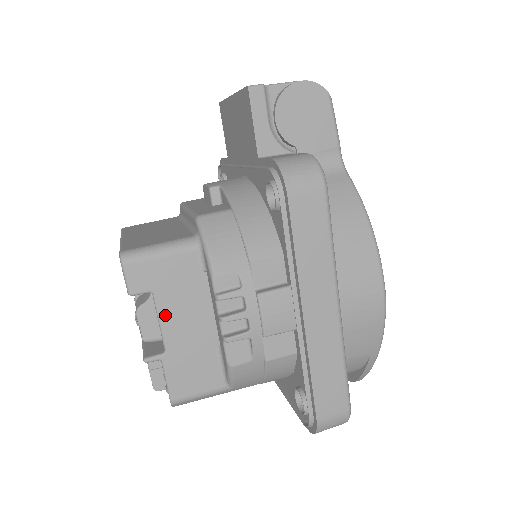
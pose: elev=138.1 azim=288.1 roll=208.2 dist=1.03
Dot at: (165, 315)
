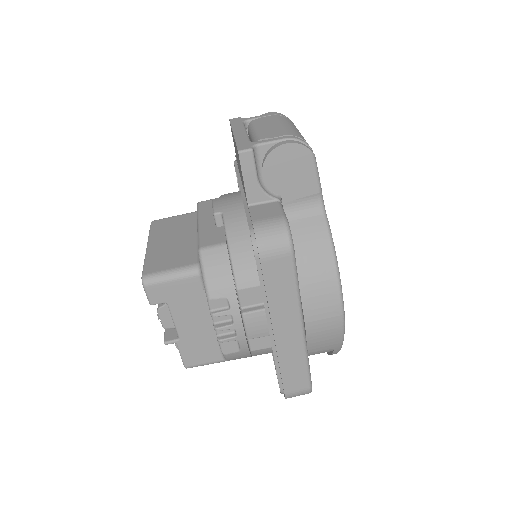
Dot at: (177, 317)
